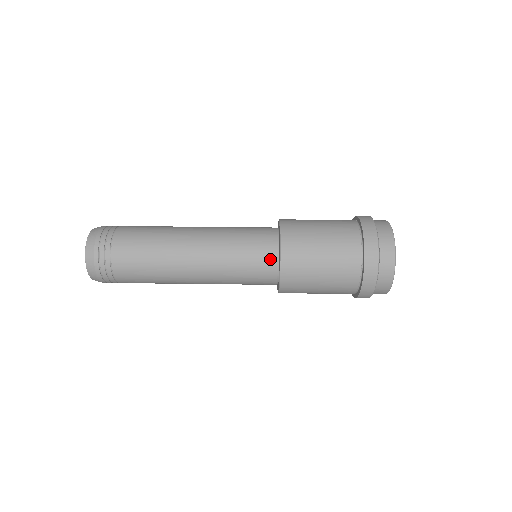
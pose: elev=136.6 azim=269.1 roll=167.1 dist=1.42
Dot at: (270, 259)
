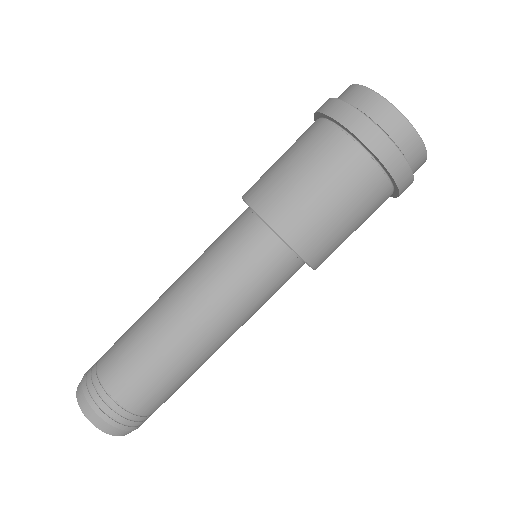
Dot at: occluded
